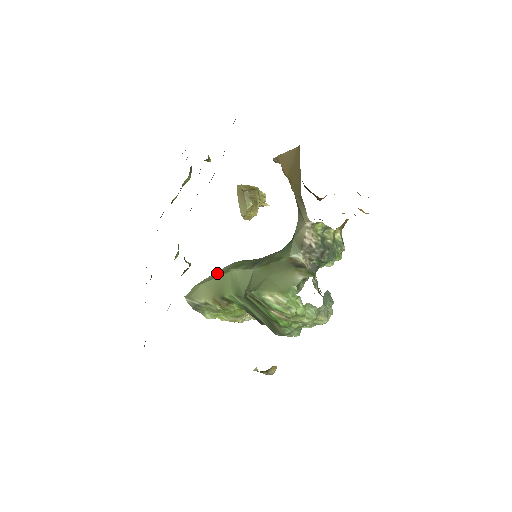
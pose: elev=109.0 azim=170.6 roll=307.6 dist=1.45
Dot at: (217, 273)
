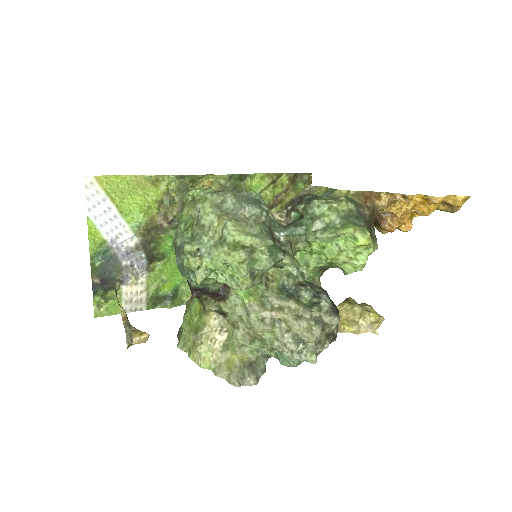
Dot at: occluded
